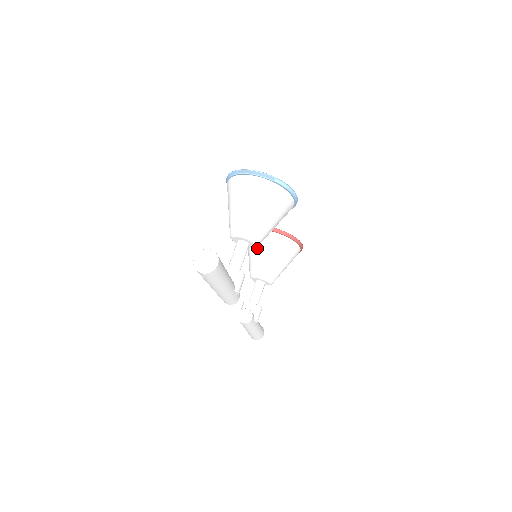
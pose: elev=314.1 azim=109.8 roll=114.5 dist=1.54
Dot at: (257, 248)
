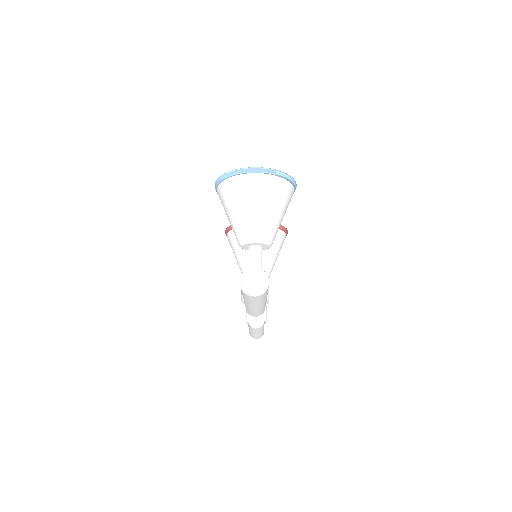
Dot at: occluded
